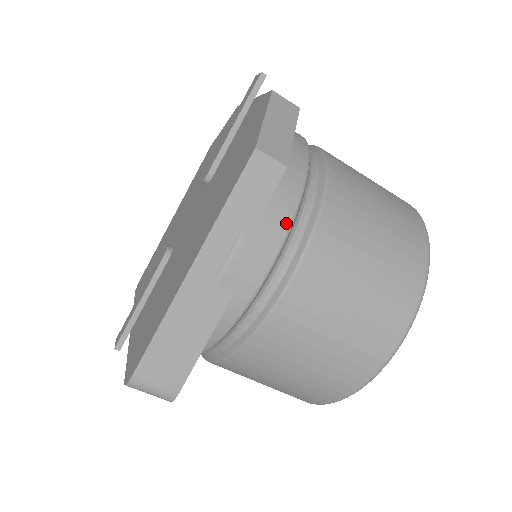
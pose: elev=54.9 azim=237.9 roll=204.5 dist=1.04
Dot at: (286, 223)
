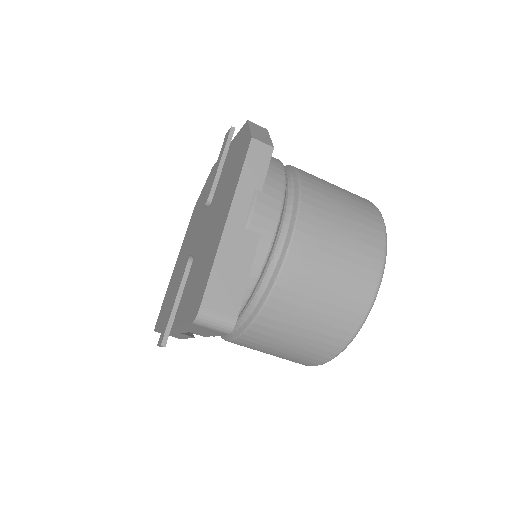
Dot at: (281, 189)
